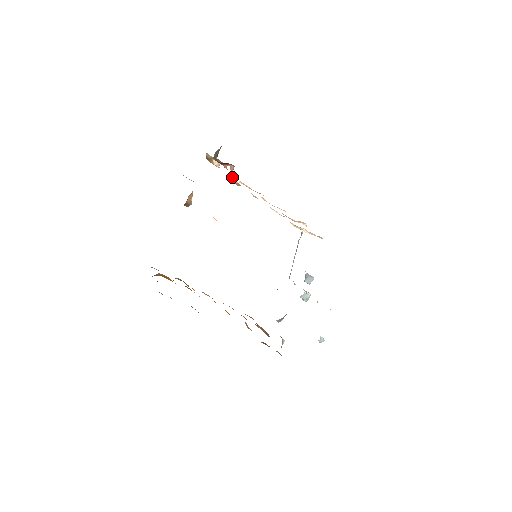
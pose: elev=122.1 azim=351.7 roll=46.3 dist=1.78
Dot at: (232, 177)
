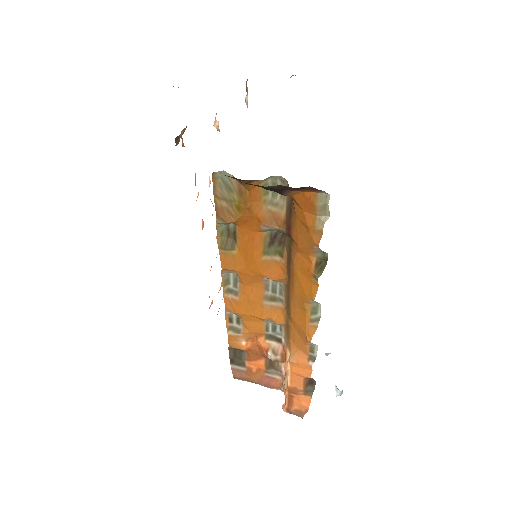
Dot at: occluded
